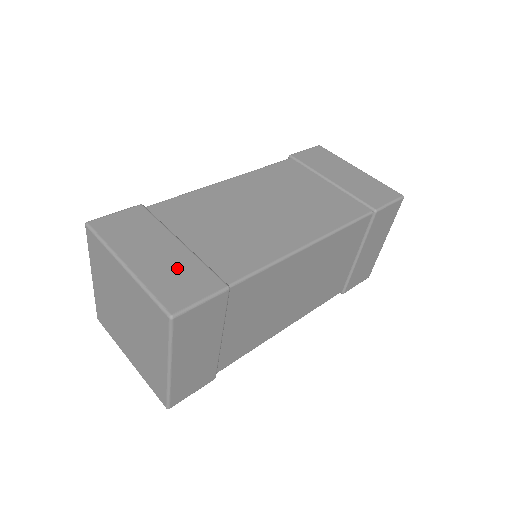
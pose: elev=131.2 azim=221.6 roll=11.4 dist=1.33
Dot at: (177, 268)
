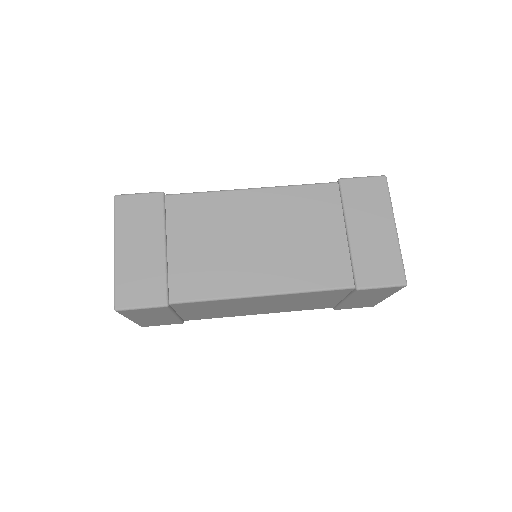
Dot at: (145, 271)
